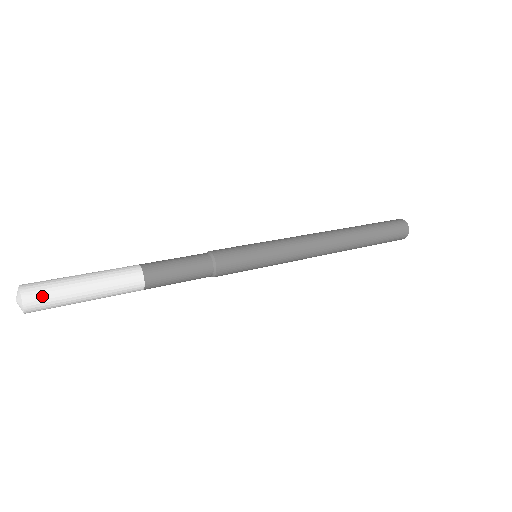
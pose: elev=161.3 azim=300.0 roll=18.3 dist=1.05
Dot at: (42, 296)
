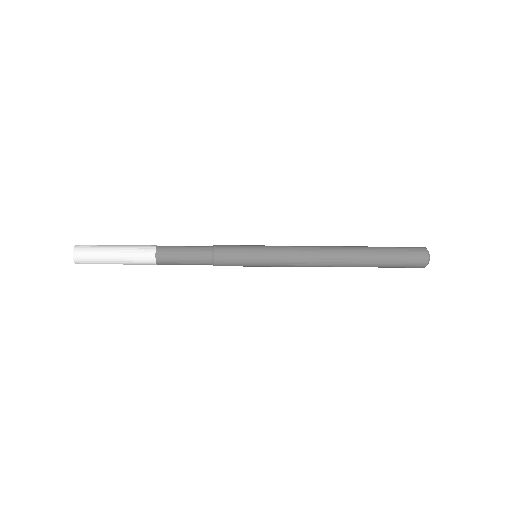
Dot at: (85, 257)
